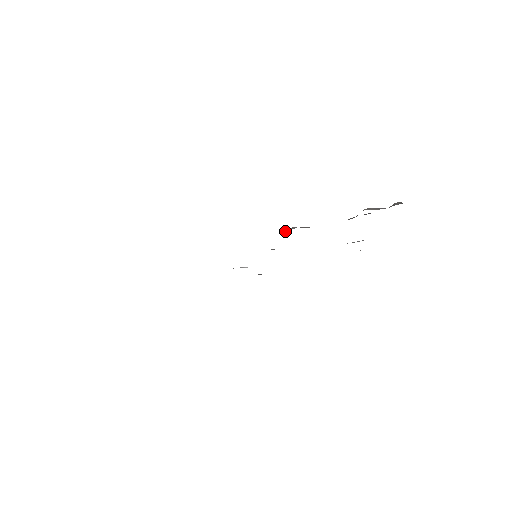
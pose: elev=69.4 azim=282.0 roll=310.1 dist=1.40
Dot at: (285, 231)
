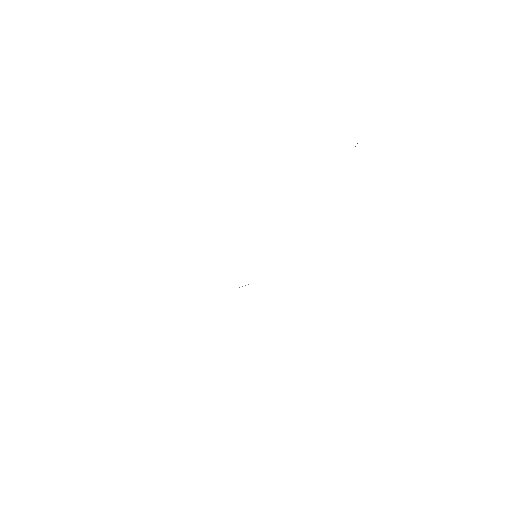
Dot at: occluded
